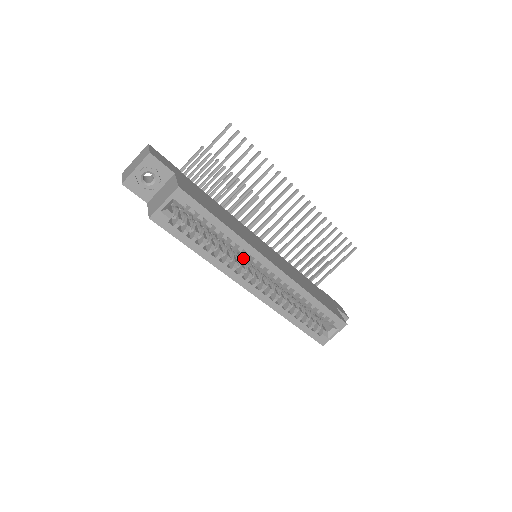
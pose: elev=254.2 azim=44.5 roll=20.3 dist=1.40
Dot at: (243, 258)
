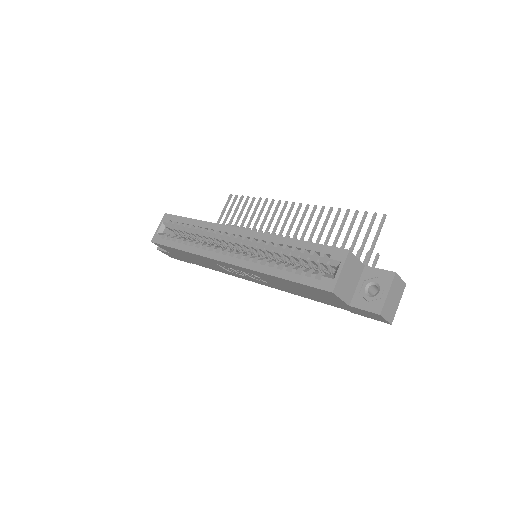
Dot at: occluded
